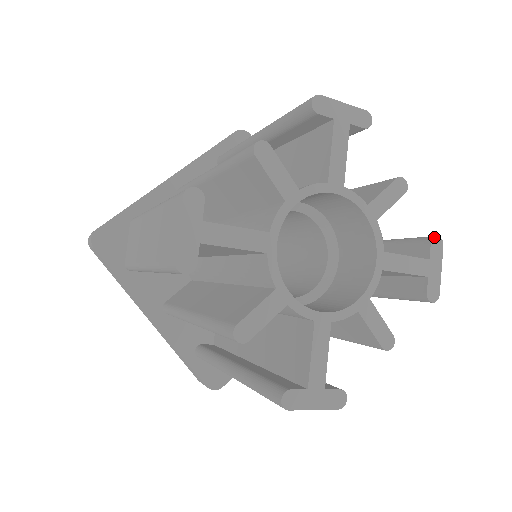
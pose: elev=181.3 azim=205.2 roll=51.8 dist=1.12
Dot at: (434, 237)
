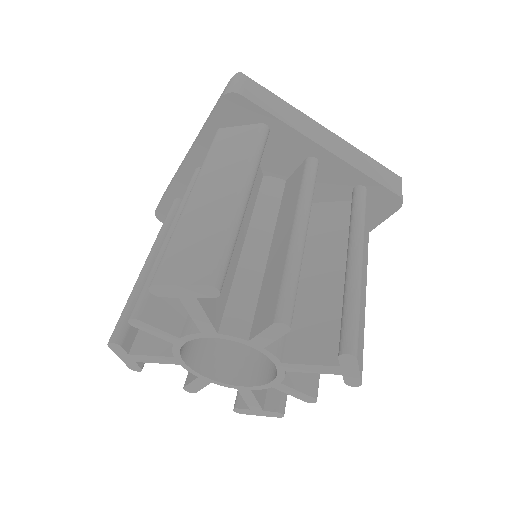
Dot at: (341, 354)
